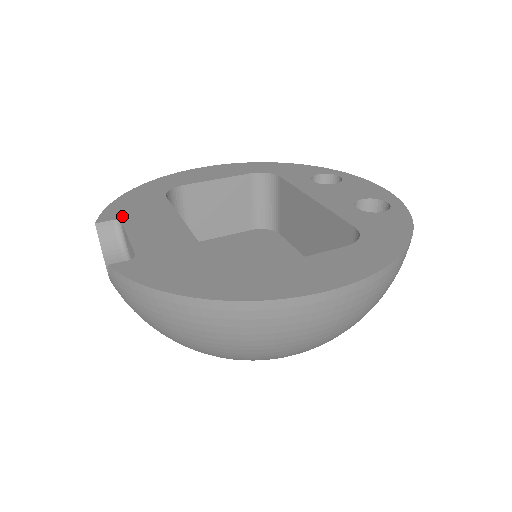
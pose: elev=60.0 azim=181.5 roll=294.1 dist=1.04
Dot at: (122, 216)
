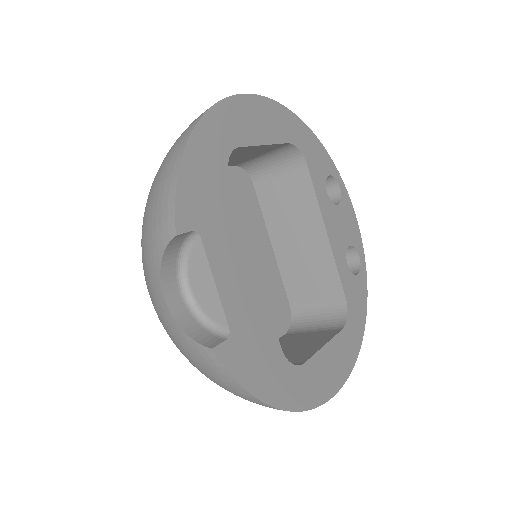
Dot at: (199, 223)
